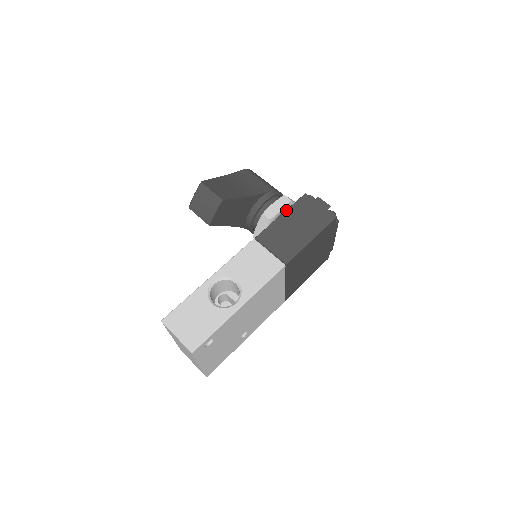
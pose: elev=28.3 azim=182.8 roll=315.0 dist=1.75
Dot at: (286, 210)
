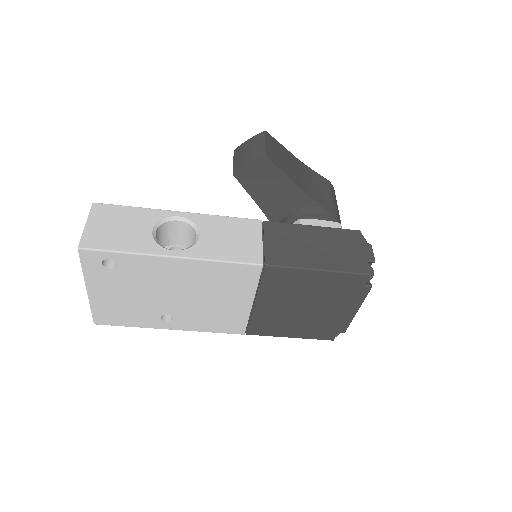
Dot at: occluded
